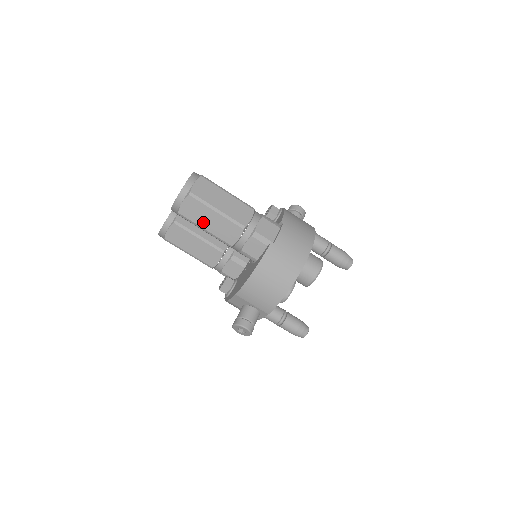
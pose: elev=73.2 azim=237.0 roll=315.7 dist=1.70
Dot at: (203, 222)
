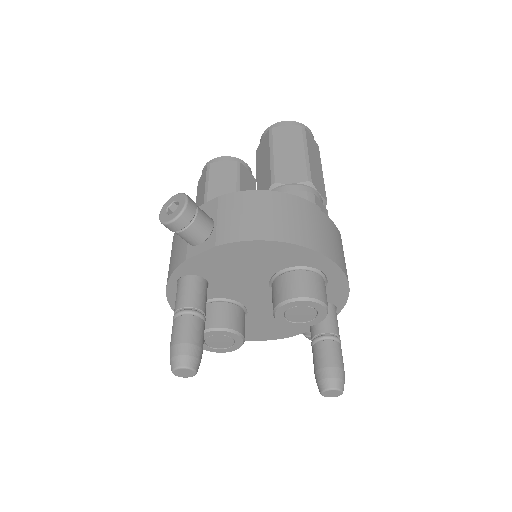
Dot at: (281, 148)
